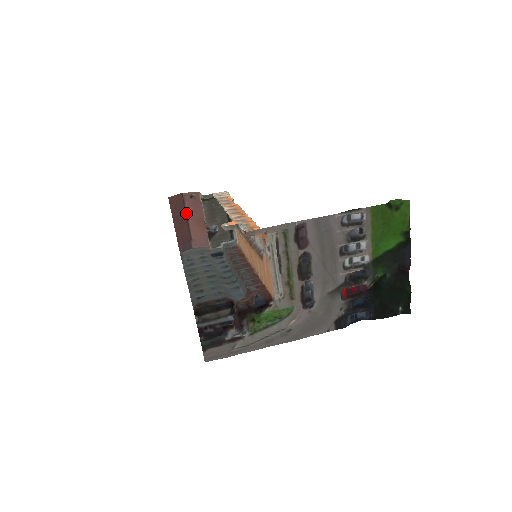
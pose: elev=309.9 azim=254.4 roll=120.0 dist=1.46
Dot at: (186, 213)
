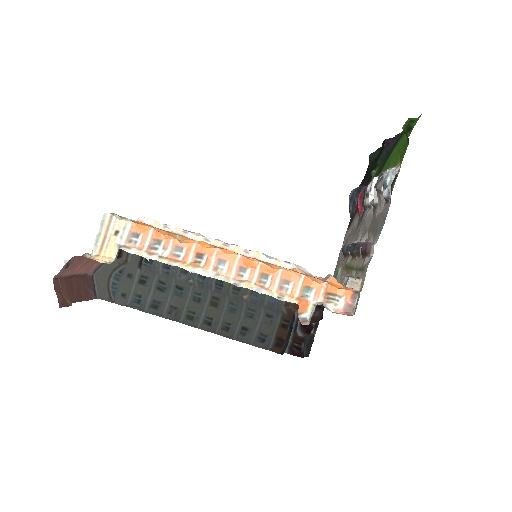
Dot at: (68, 277)
